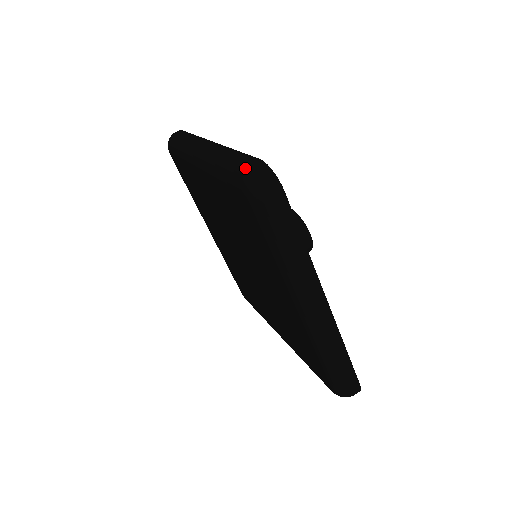
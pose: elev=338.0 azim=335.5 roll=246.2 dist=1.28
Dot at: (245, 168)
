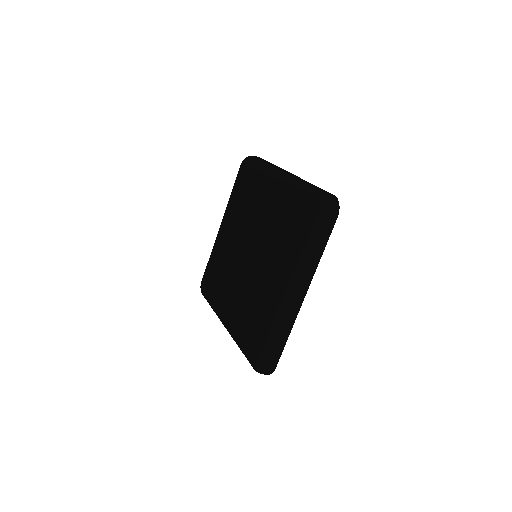
Dot at: (325, 193)
